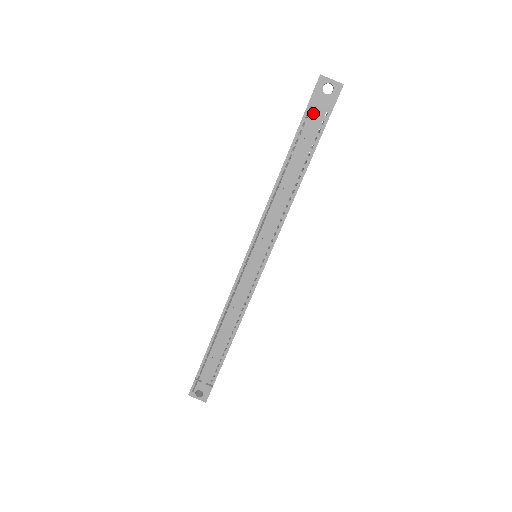
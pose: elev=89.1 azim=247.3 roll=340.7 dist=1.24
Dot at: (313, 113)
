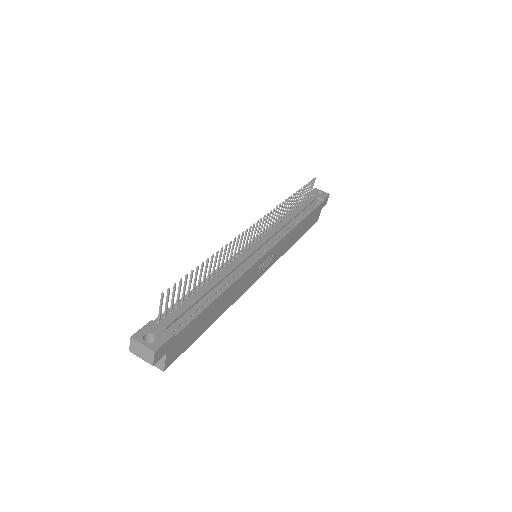
Dot at: occluded
